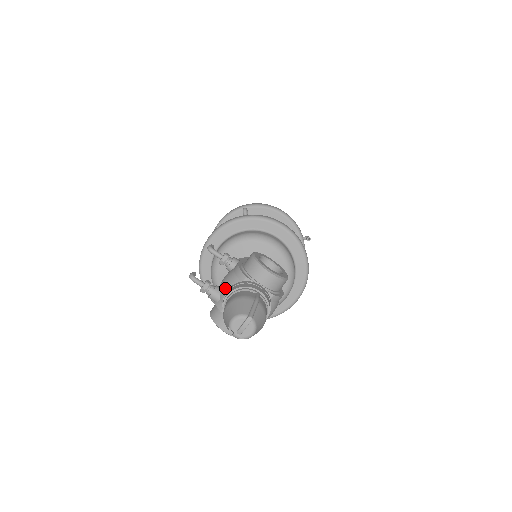
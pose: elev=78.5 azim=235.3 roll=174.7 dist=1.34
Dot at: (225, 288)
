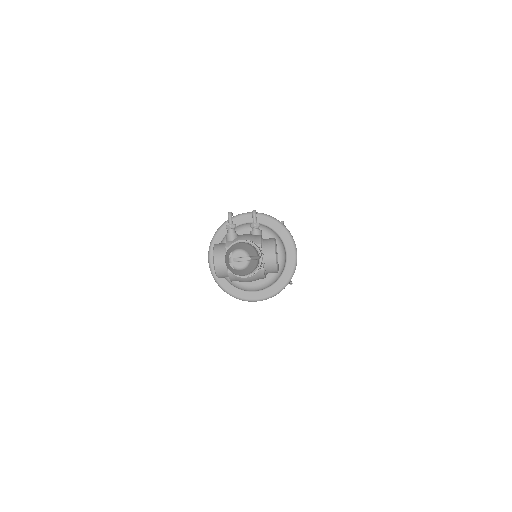
Dot at: (242, 238)
